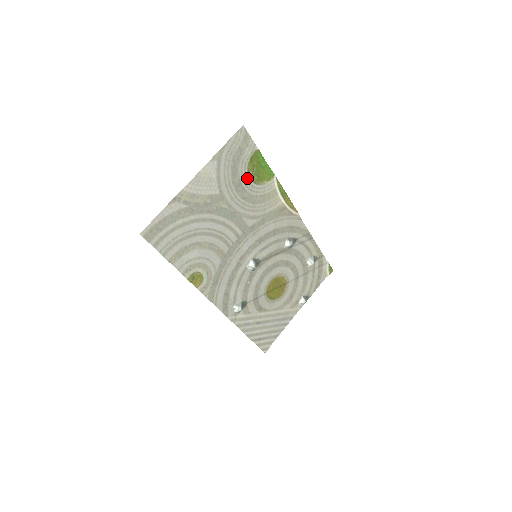
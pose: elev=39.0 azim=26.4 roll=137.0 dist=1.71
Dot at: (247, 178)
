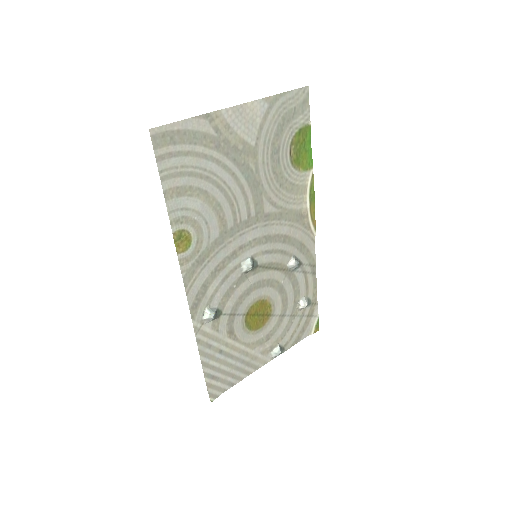
Dot at: (287, 150)
